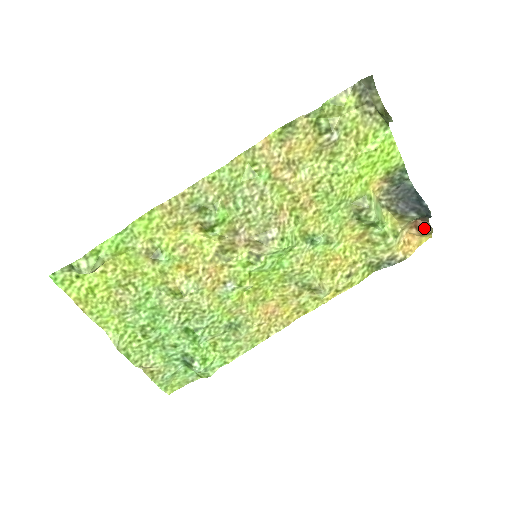
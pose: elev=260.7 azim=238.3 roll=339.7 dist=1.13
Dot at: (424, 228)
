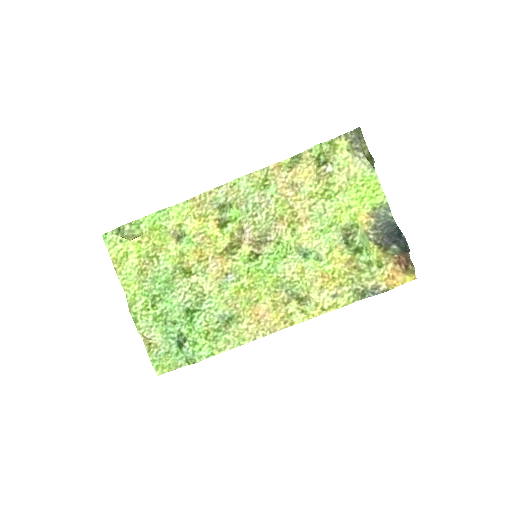
Dot at: (406, 264)
